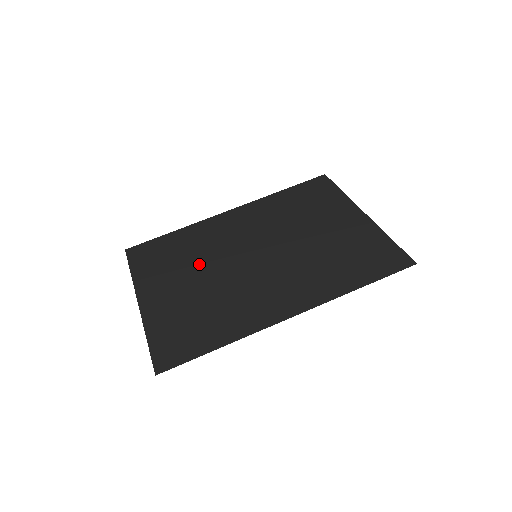
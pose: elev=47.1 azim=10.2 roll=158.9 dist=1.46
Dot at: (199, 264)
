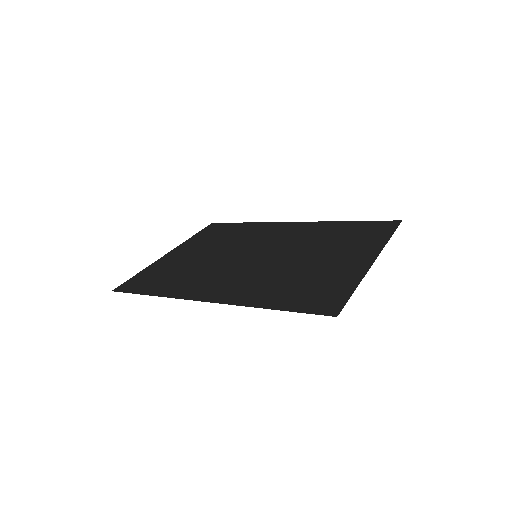
Dot at: (224, 246)
